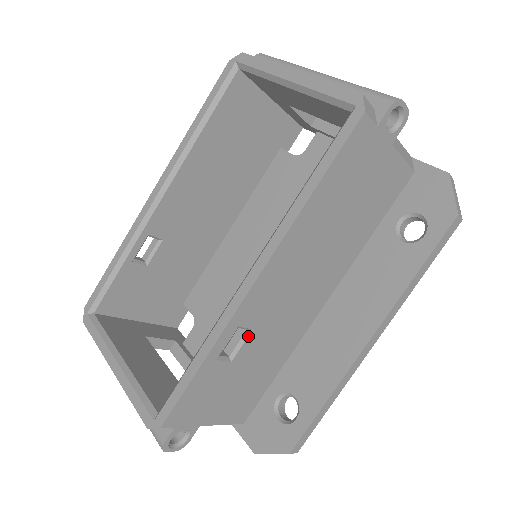
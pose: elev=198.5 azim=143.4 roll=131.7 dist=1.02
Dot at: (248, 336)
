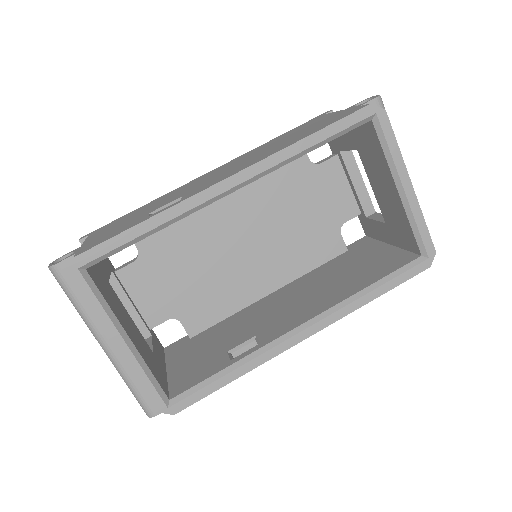
Dot at: occluded
